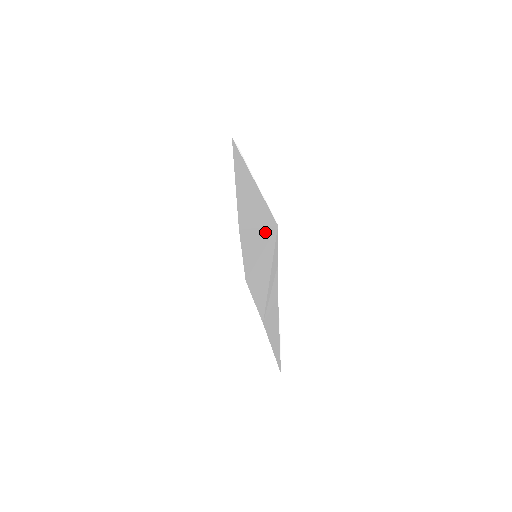
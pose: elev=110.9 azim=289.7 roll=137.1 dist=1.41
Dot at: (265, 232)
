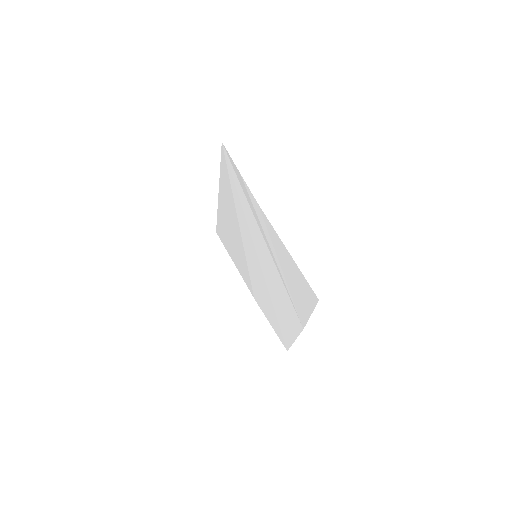
Dot at: (233, 188)
